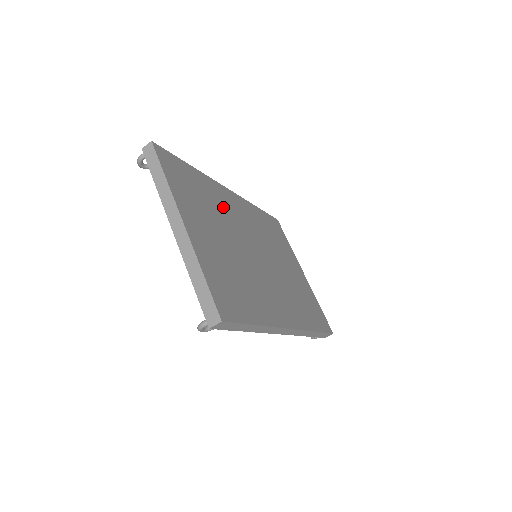
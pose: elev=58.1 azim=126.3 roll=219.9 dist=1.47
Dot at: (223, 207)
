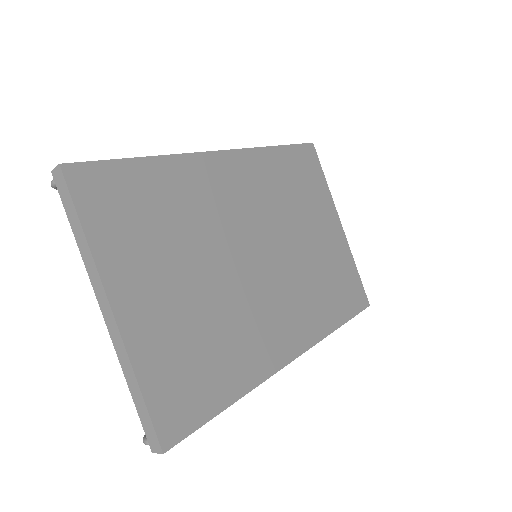
Dot at: (202, 204)
